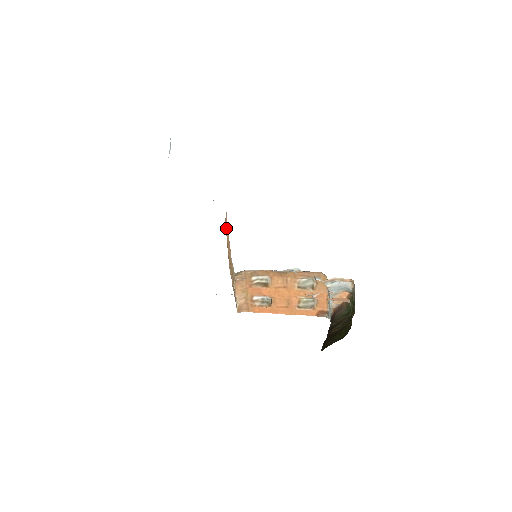
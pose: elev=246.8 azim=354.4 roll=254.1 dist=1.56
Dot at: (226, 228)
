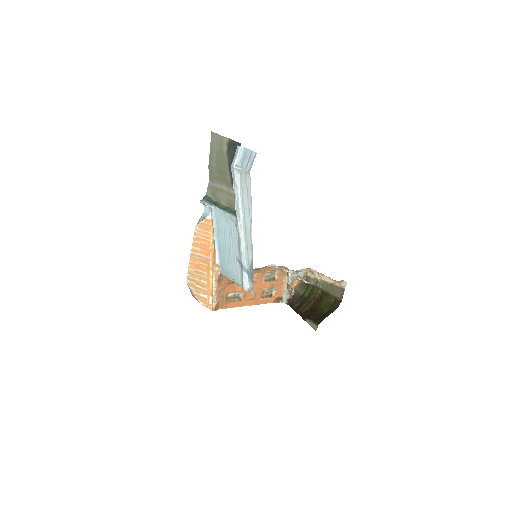
Dot at: (198, 233)
